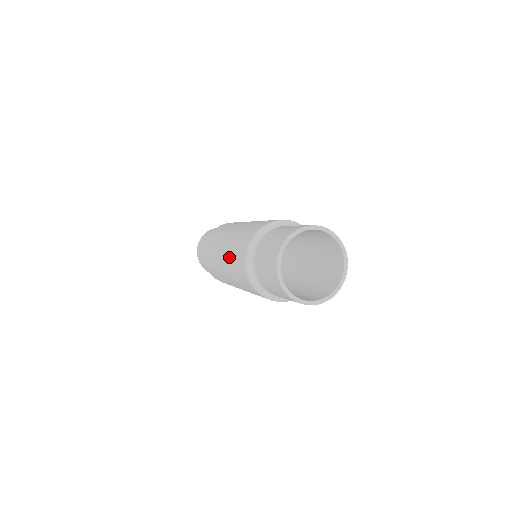
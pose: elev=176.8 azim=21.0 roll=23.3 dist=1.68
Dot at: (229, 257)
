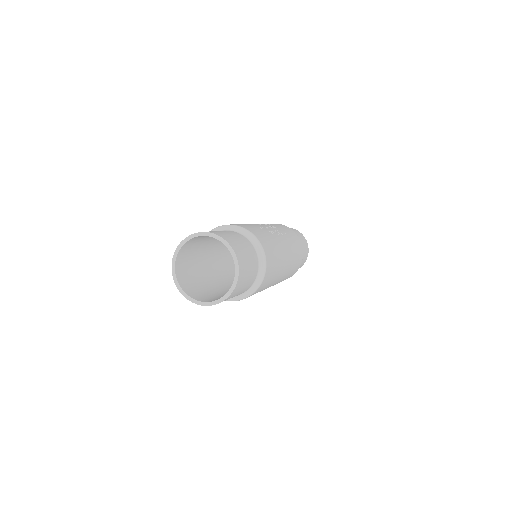
Dot at: occluded
